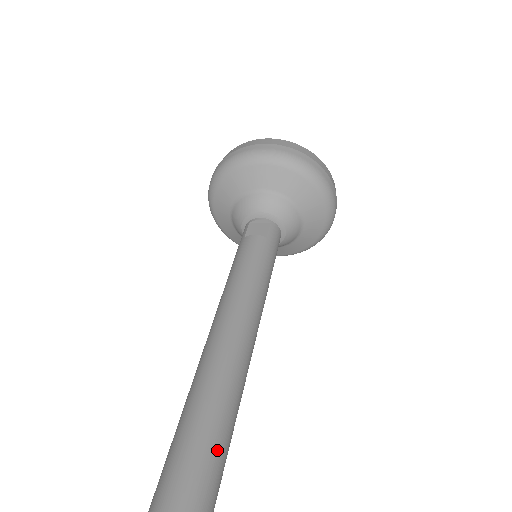
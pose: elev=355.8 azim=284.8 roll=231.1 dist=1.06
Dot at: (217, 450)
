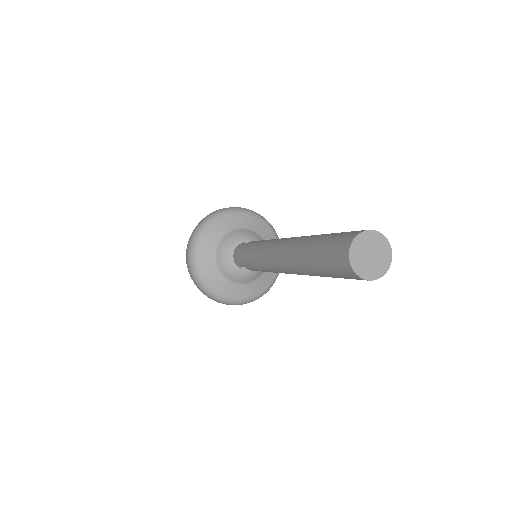
Dot at: occluded
